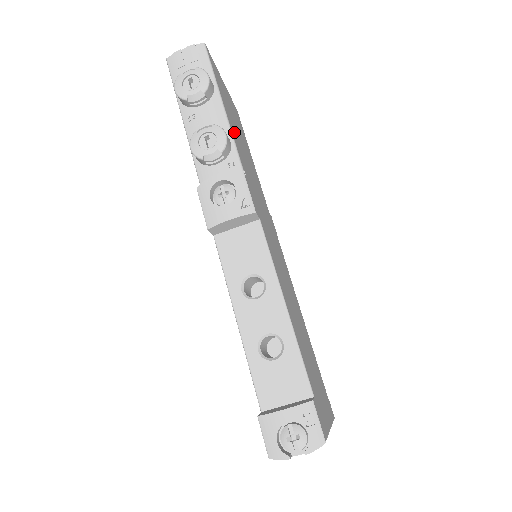
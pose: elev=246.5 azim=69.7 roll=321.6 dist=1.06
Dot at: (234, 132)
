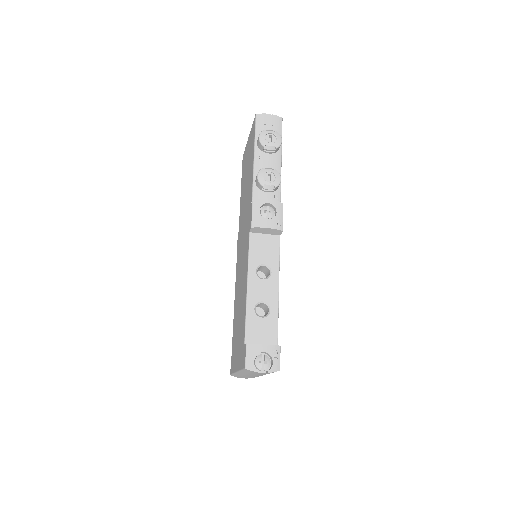
Dot at: occluded
